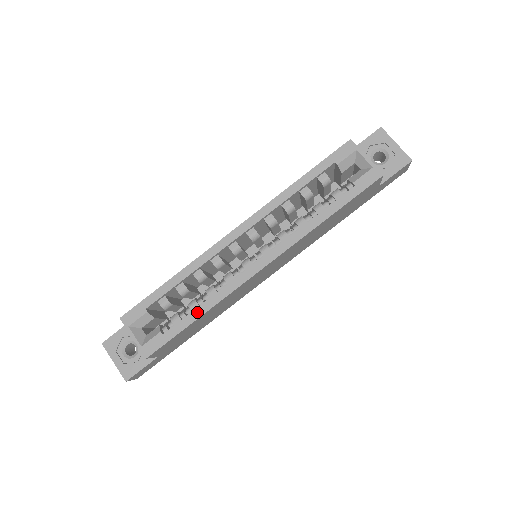
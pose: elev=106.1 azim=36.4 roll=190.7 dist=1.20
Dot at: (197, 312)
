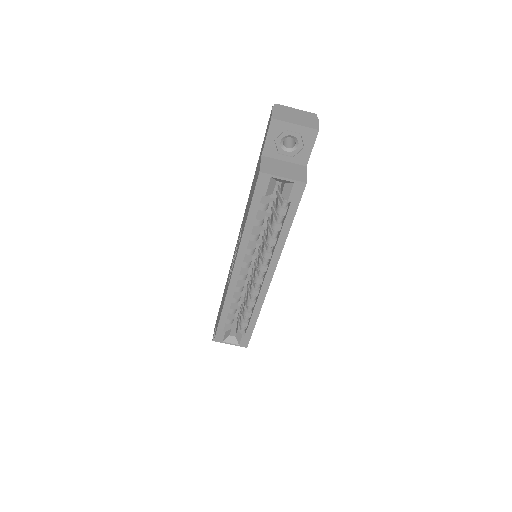
Dot at: (253, 319)
